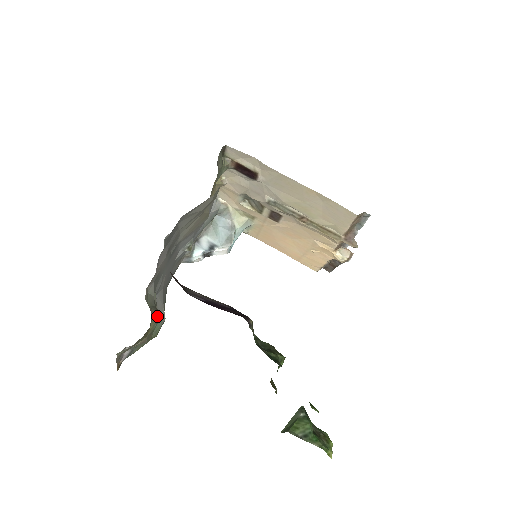
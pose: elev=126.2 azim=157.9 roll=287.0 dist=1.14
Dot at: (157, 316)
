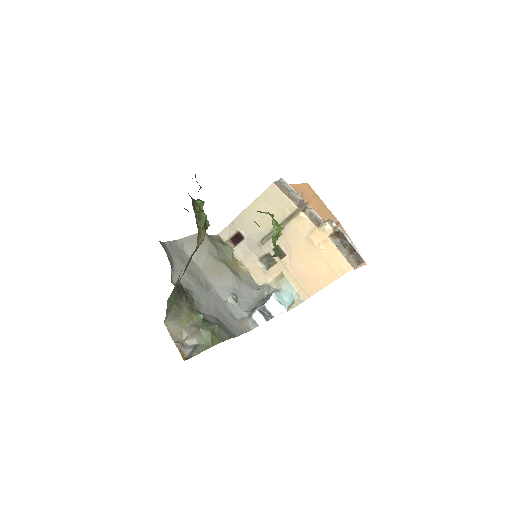
Dot at: (201, 313)
